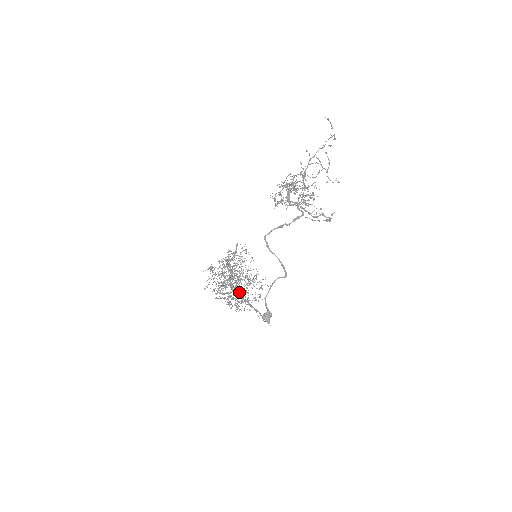
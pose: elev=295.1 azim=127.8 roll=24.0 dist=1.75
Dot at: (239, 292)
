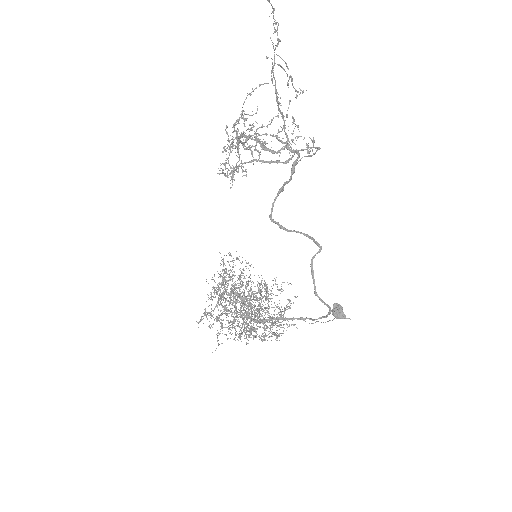
Dot at: (261, 315)
